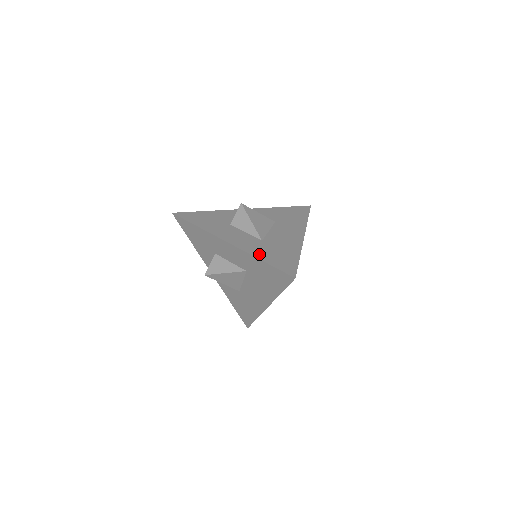
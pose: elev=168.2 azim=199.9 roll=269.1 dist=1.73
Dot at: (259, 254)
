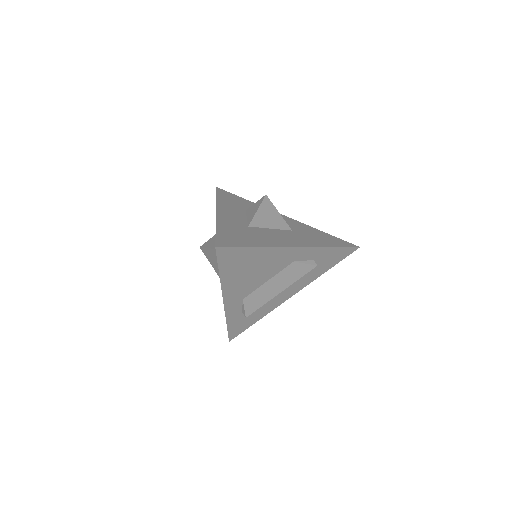
Dot at: (223, 226)
